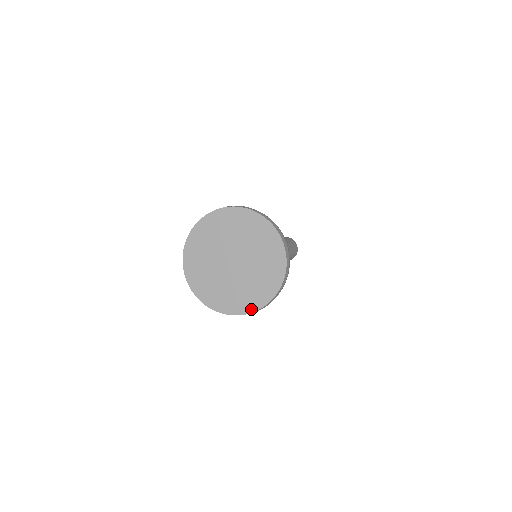
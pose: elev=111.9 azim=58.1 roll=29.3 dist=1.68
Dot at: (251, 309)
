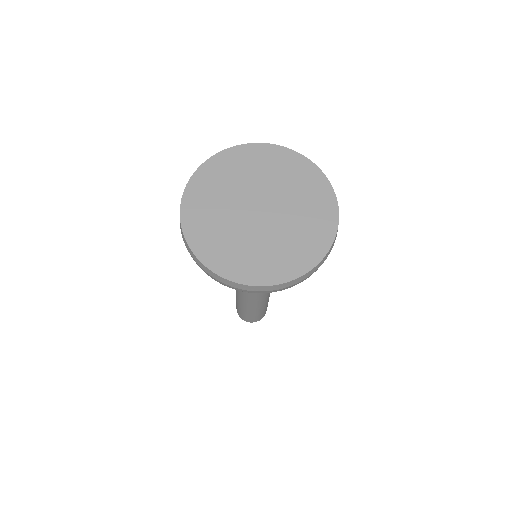
Dot at: (294, 273)
